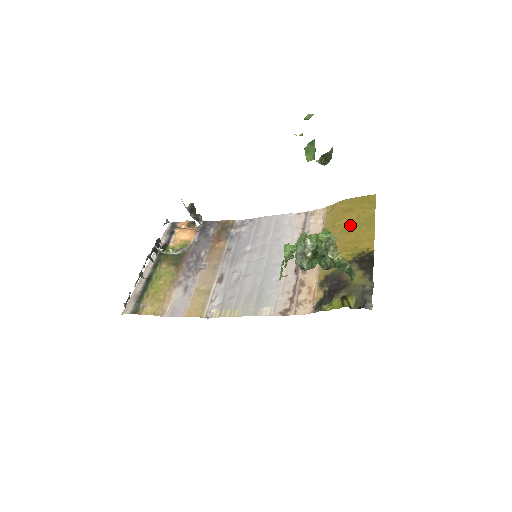
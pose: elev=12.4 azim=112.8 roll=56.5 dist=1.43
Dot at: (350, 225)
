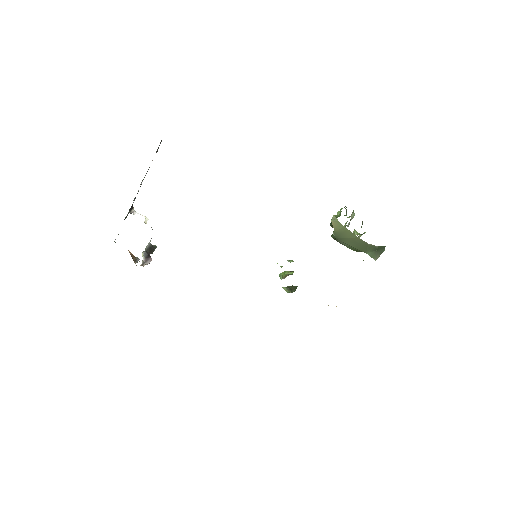
Dot at: occluded
